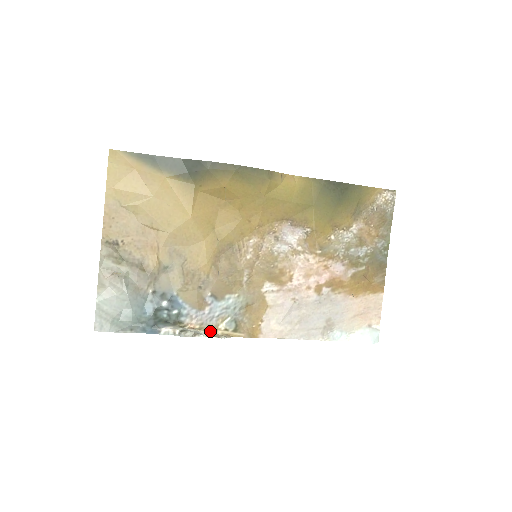
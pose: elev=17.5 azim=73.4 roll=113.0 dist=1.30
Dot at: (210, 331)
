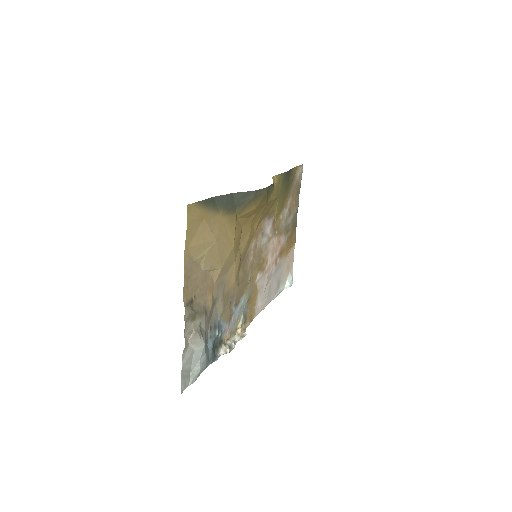
Dot at: (235, 334)
